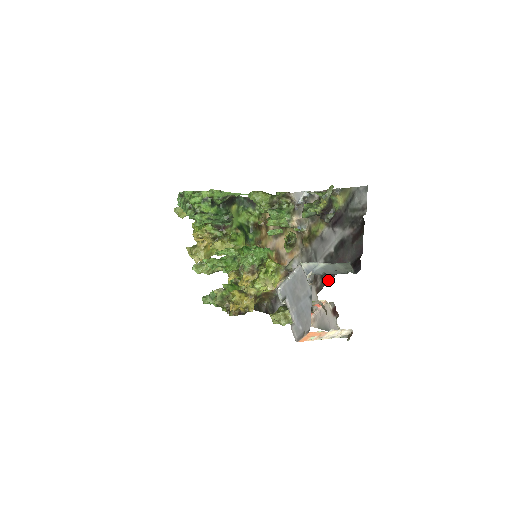
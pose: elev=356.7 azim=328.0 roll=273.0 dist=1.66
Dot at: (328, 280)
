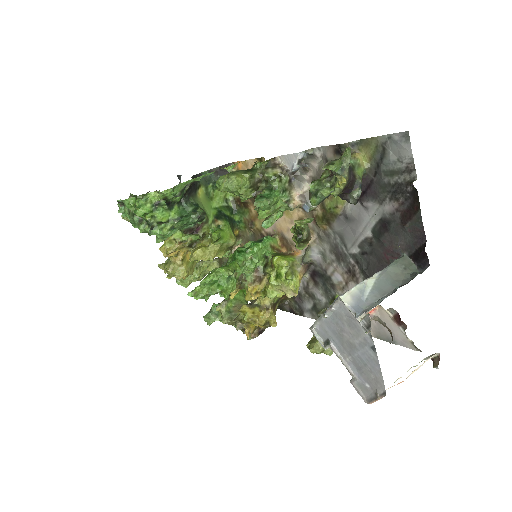
Dot at: occluded
